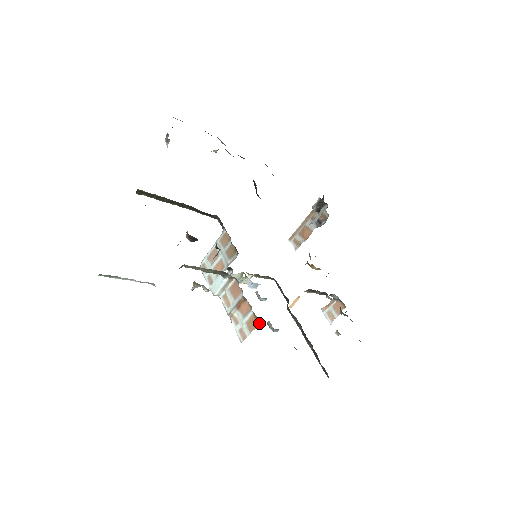
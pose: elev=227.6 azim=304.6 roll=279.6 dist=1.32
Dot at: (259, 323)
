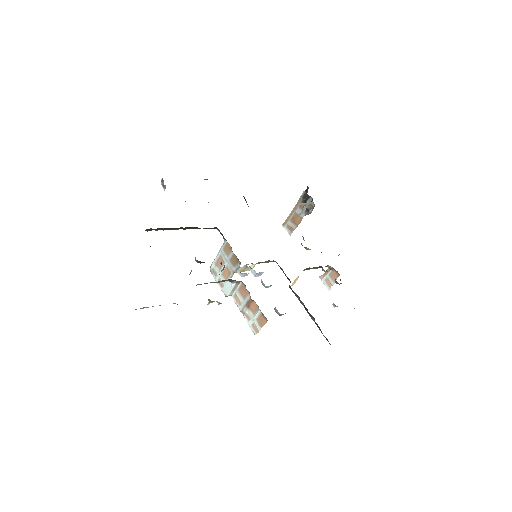
Dot at: (267, 320)
